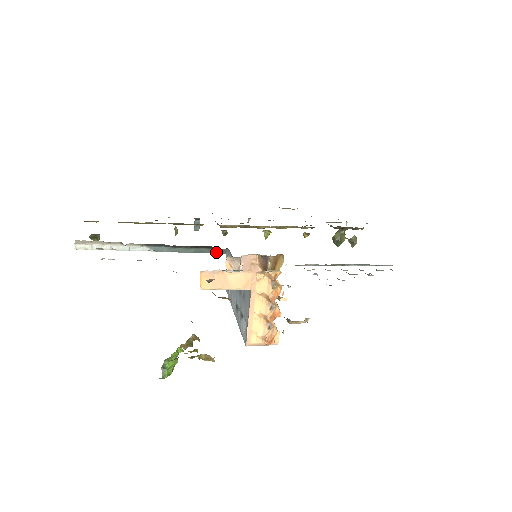
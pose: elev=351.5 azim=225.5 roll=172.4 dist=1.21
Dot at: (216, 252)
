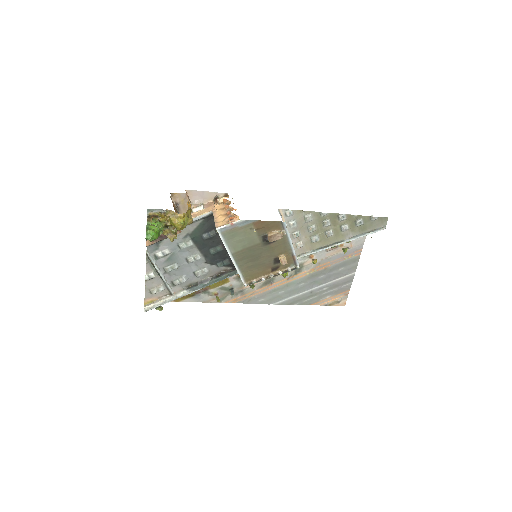
Dot at: (233, 274)
